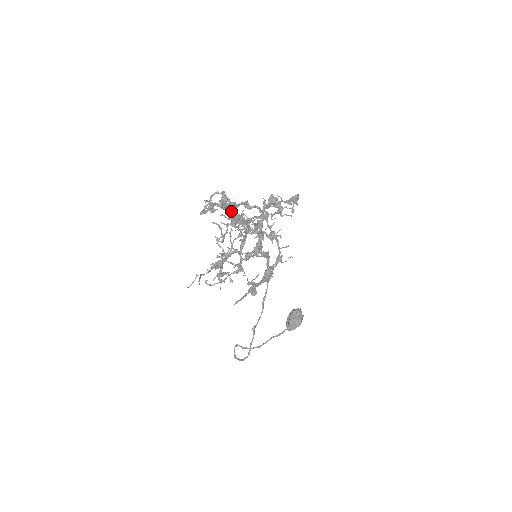
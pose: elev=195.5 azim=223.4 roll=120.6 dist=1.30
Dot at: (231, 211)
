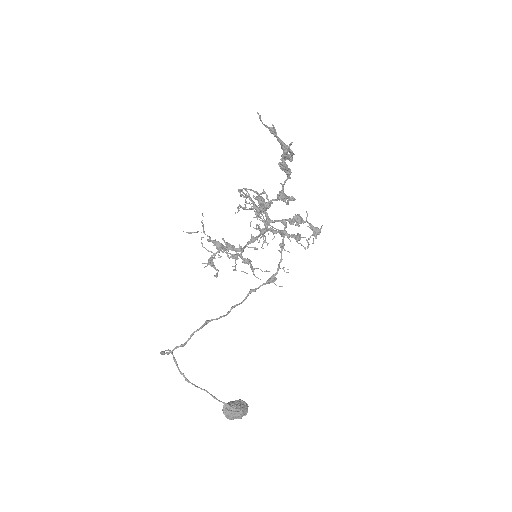
Dot at: occluded
